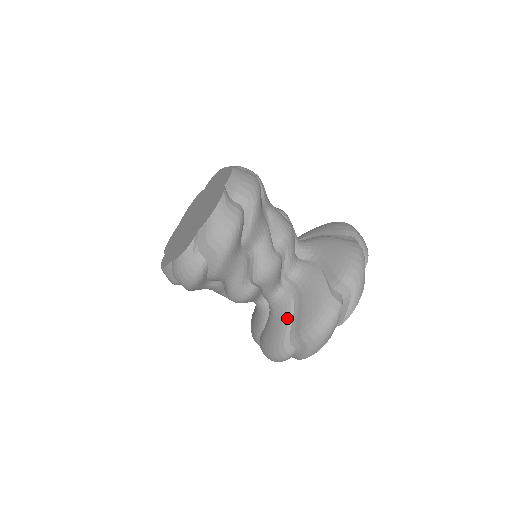
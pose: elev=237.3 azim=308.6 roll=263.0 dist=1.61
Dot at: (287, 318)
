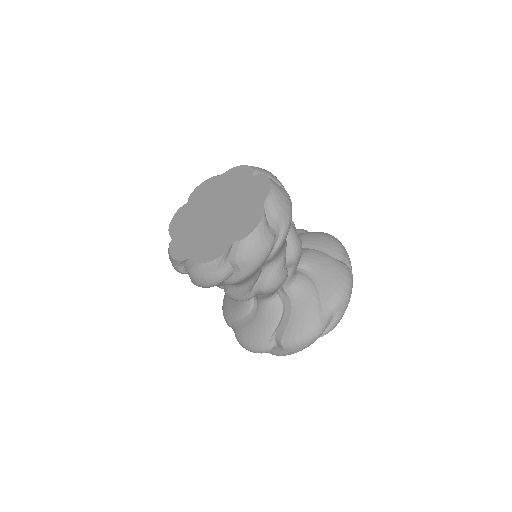
Dot at: (239, 315)
